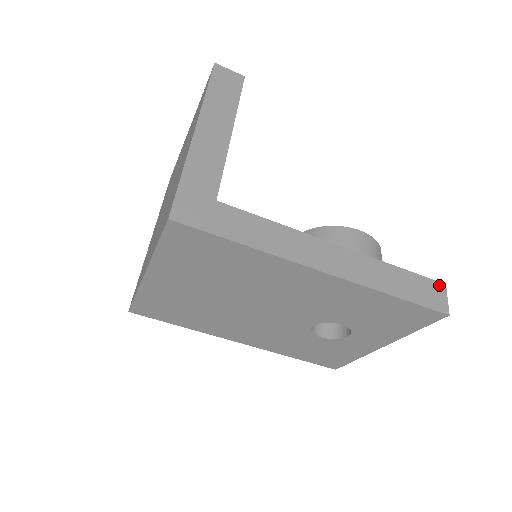
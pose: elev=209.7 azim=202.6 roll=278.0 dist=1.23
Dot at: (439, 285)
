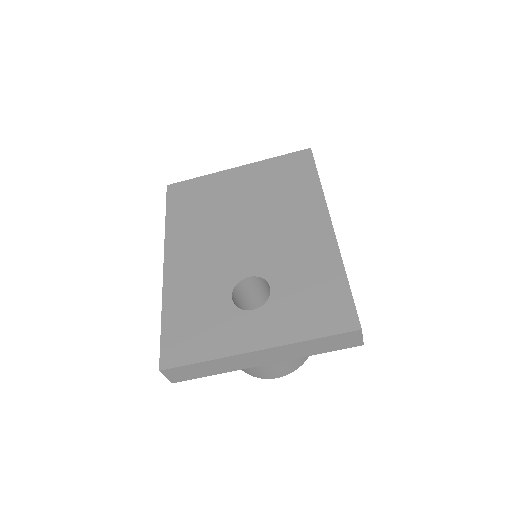
Dot at: occluded
